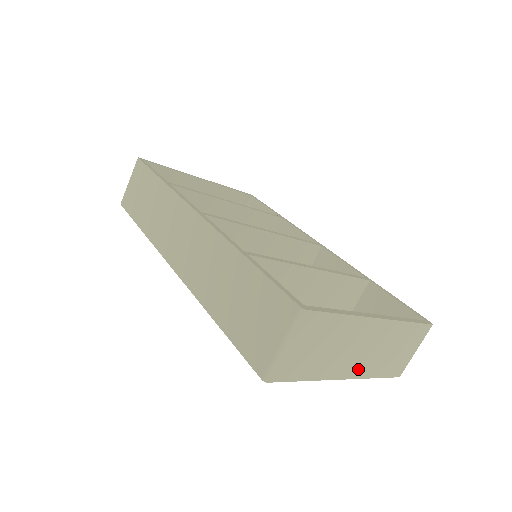
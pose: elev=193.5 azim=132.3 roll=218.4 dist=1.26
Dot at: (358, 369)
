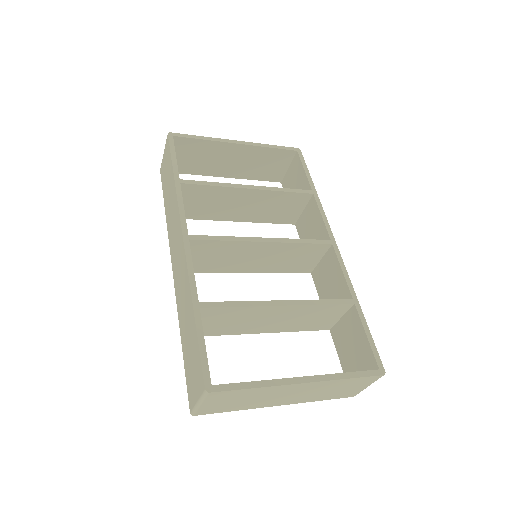
Dot at: (294, 400)
